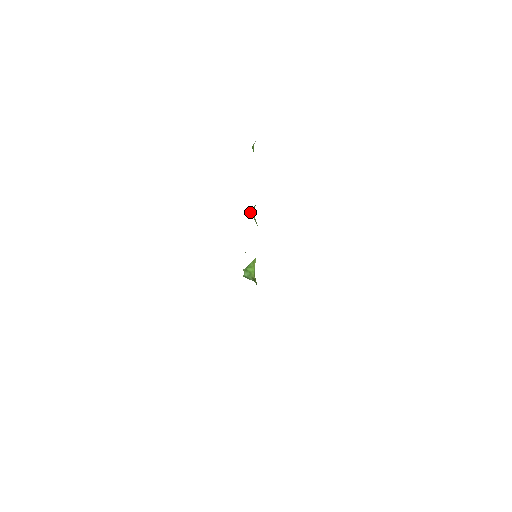
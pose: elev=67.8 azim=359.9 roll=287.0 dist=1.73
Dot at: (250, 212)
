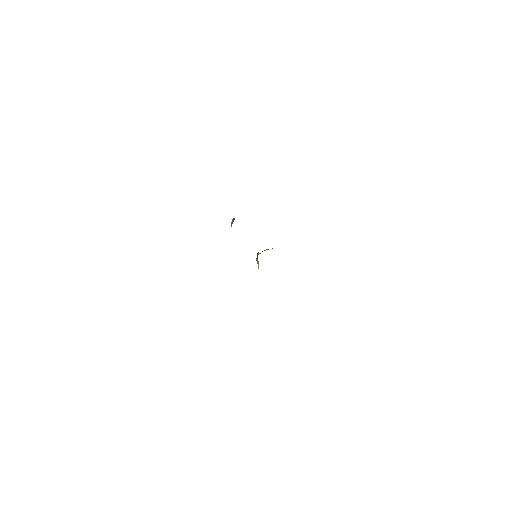
Dot at: occluded
